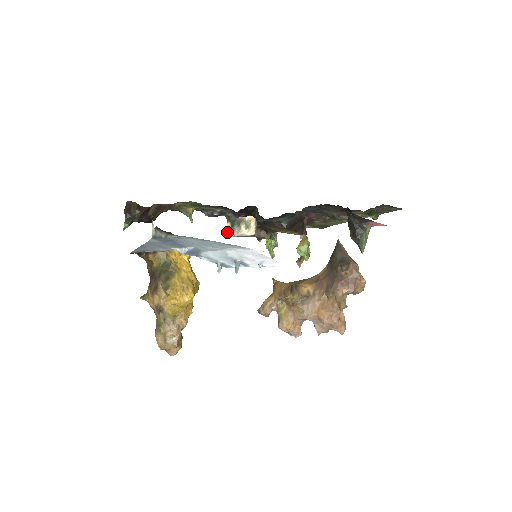
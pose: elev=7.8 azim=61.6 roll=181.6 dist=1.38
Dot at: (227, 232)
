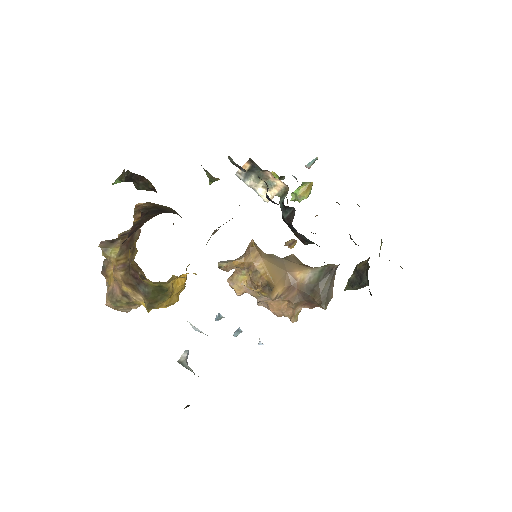
Dot at: (239, 171)
